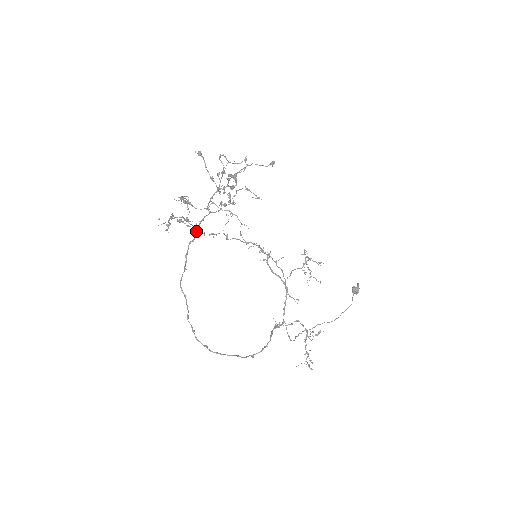
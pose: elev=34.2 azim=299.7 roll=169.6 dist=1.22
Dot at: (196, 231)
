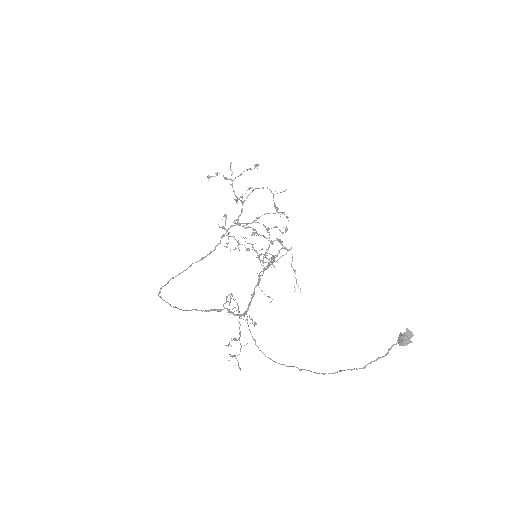
Dot at: (224, 235)
